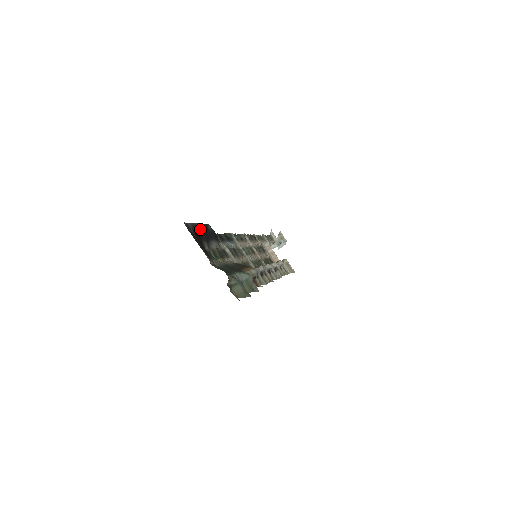
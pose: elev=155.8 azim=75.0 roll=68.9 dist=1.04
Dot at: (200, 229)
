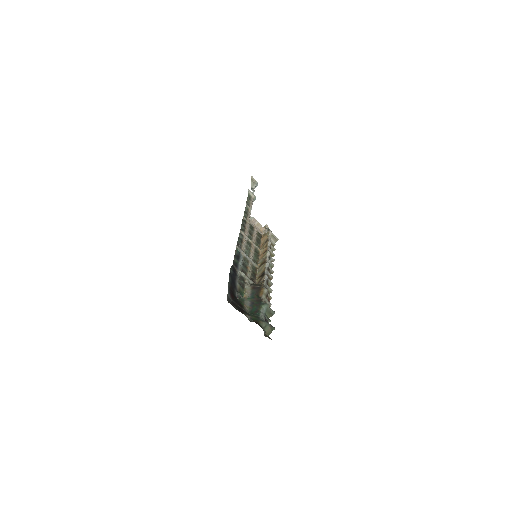
Dot at: (230, 285)
